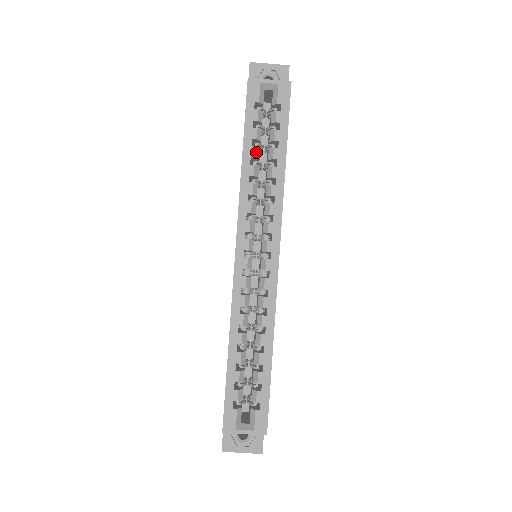
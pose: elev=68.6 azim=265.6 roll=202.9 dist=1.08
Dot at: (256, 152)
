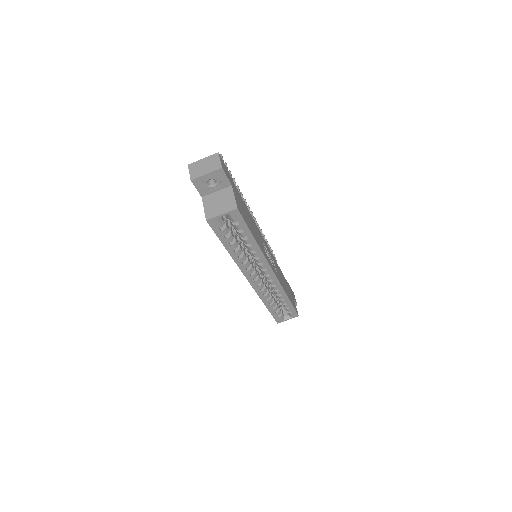
Dot at: (235, 246)
